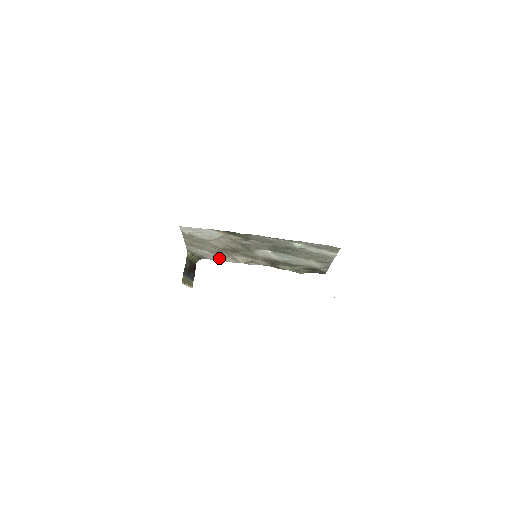
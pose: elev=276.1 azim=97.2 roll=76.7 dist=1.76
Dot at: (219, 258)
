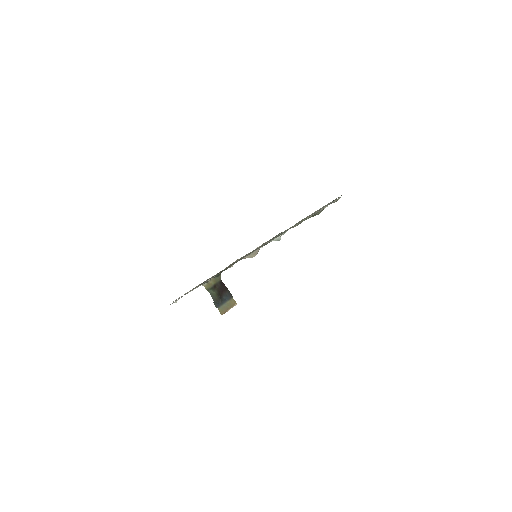
Dot at: occluded
